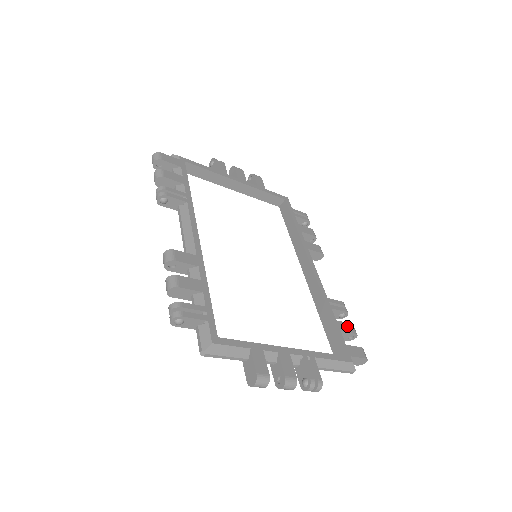
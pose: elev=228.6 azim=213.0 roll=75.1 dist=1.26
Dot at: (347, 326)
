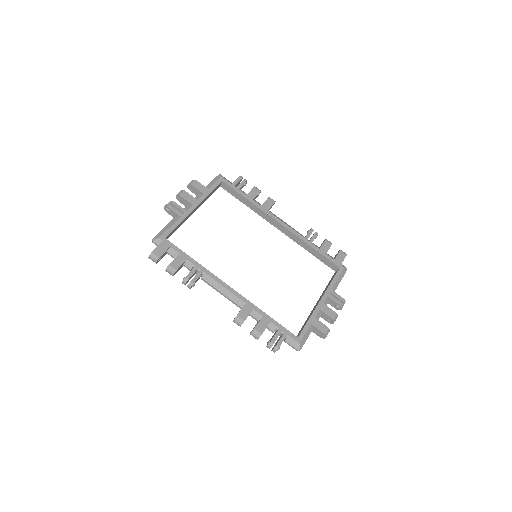
Dot at: (325, 245)
